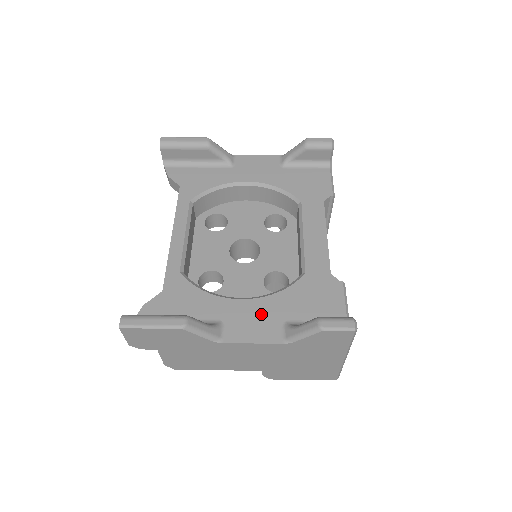
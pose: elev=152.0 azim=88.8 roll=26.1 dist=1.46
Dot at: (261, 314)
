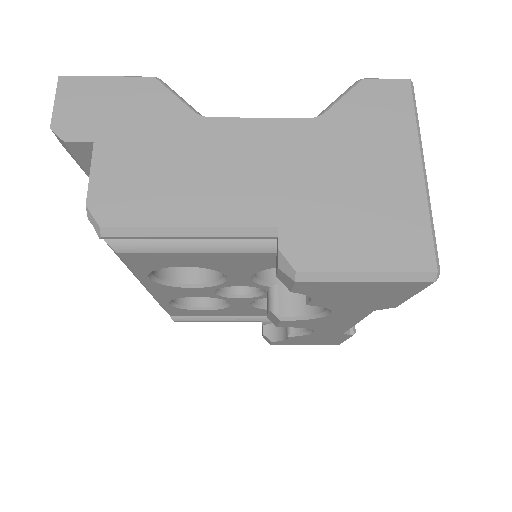
Dot at: occluded
